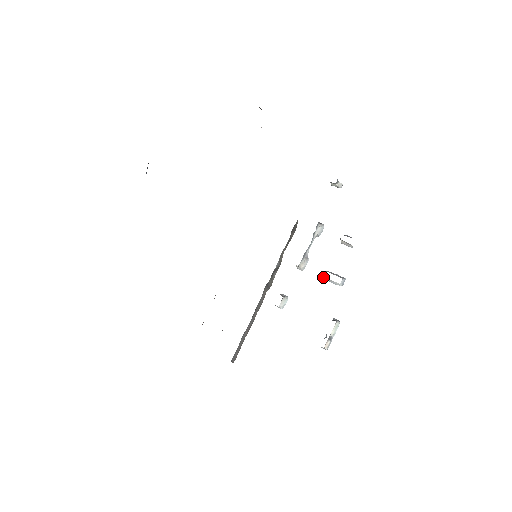
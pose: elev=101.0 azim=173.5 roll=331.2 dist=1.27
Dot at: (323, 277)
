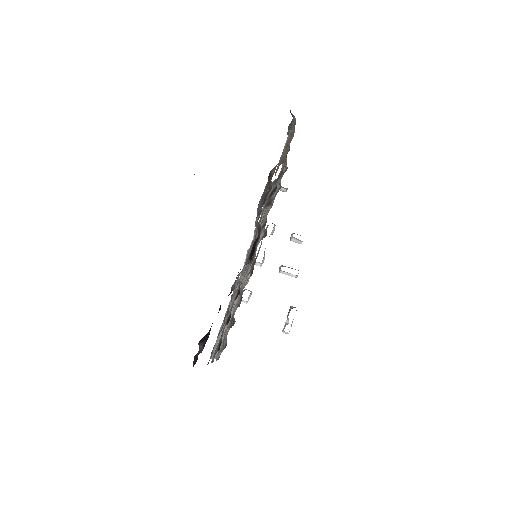
Dot at: (280, 271)
